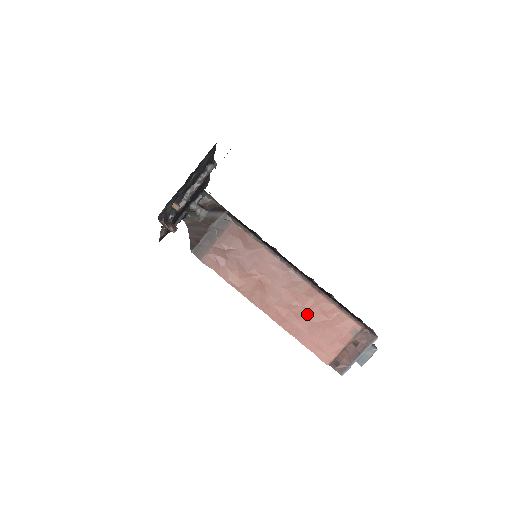
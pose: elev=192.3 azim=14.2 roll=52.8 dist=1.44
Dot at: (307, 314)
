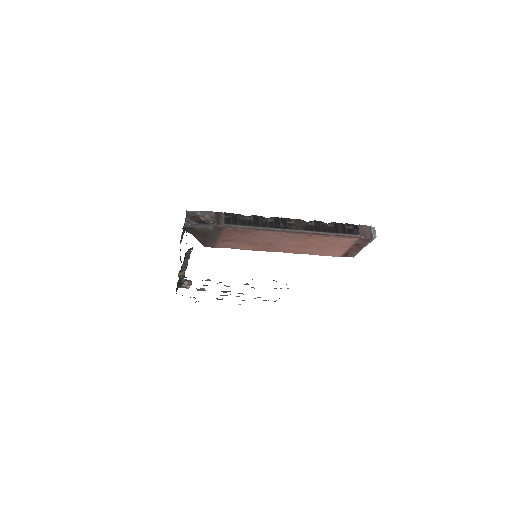
Dot at: (312, 245)
